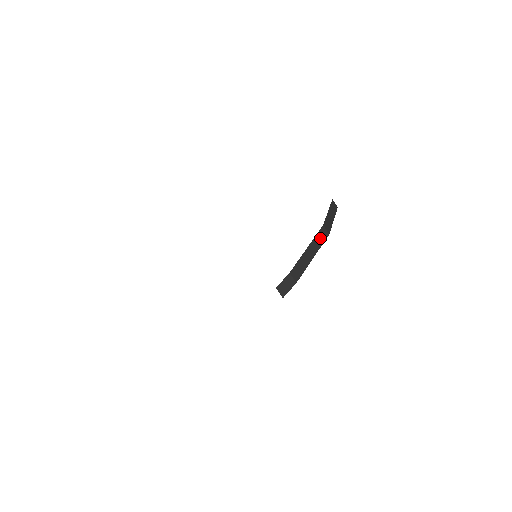
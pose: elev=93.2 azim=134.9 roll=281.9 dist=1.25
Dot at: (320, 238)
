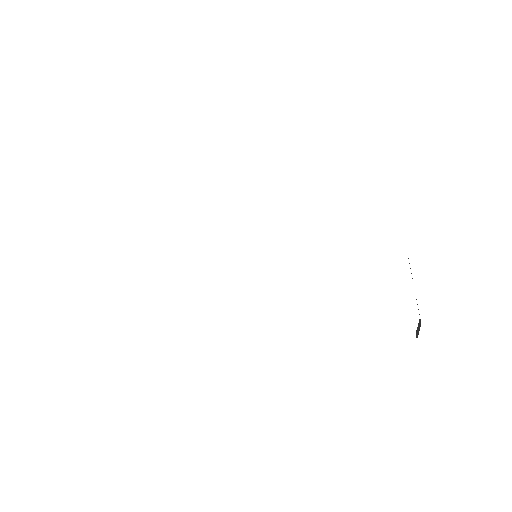
Dot at: occluded
